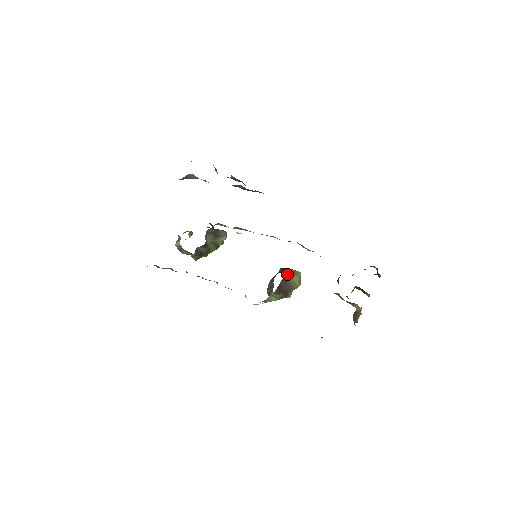
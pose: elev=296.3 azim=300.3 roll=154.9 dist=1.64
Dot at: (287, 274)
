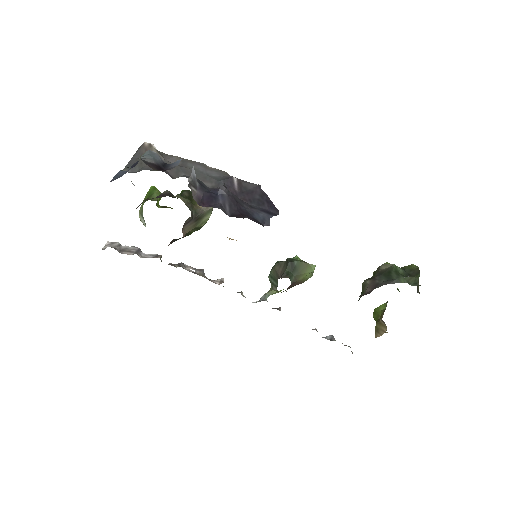
Dot at: (297, 274)
